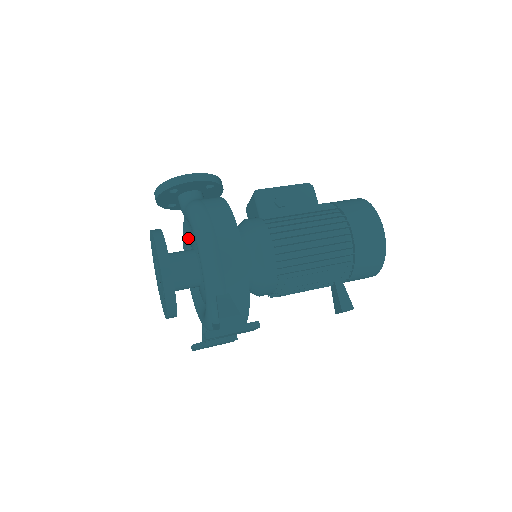
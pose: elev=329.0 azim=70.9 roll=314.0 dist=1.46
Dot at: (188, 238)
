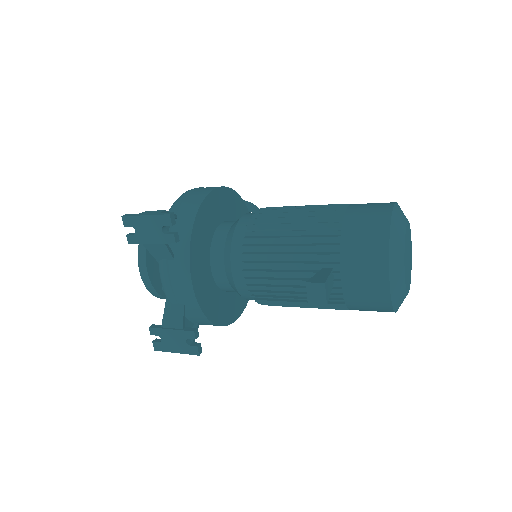
Dot at: occluded
